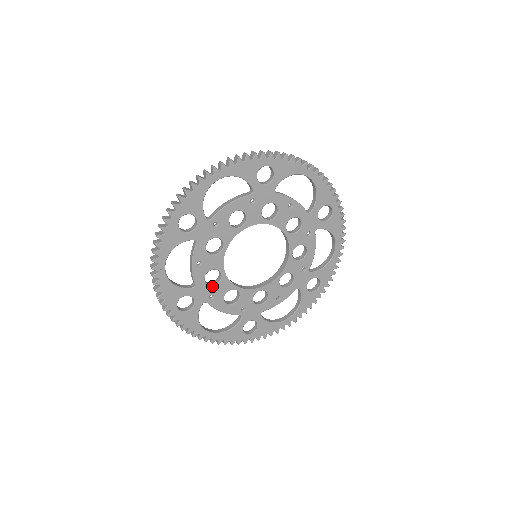
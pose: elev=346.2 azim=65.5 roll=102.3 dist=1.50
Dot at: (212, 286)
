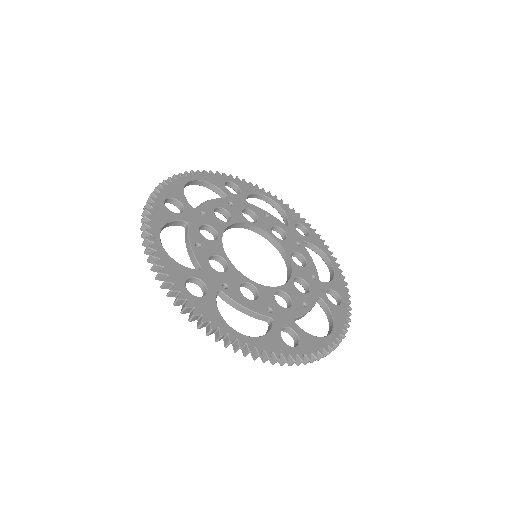
Dot at: (221, 273)
